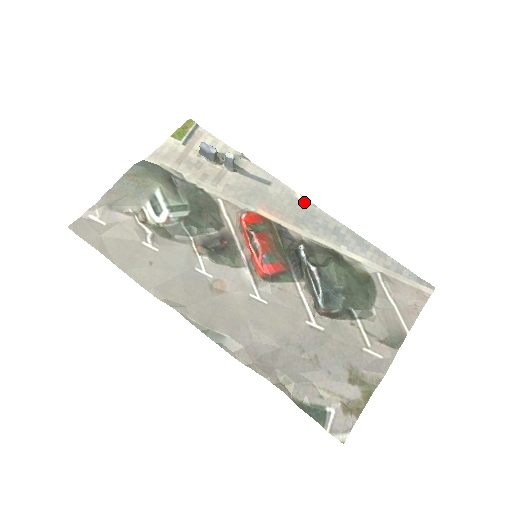
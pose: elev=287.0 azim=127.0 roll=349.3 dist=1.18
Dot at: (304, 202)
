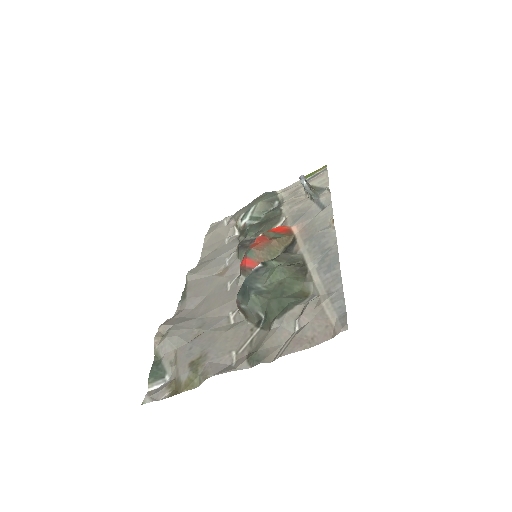
Dot at: (330, 224)
